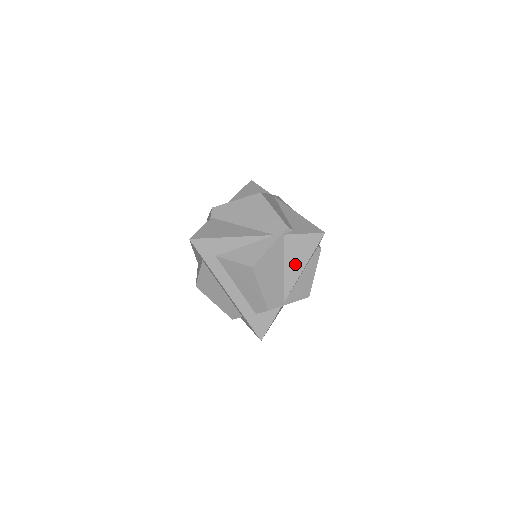
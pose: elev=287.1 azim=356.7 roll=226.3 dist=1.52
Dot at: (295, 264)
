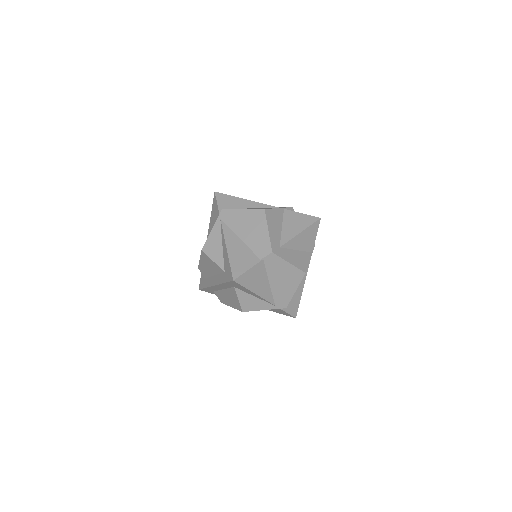
Dot at: occluded
